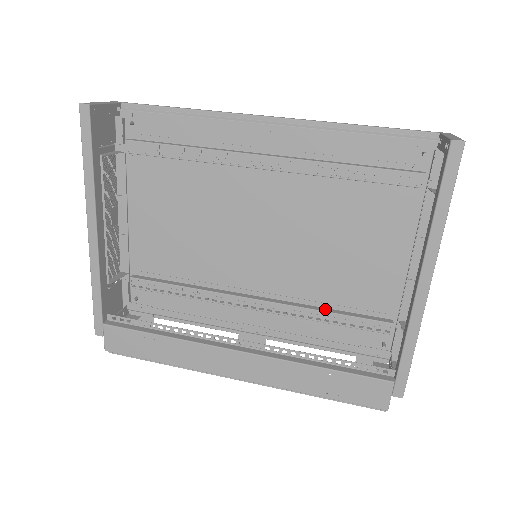
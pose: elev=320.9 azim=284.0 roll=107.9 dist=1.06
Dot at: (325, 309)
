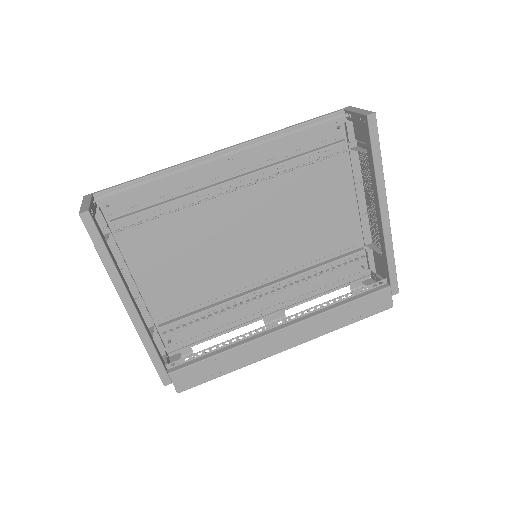
Dot at: (316, 266)
